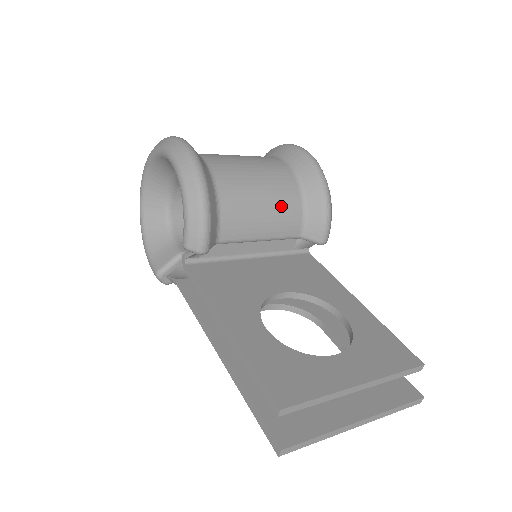
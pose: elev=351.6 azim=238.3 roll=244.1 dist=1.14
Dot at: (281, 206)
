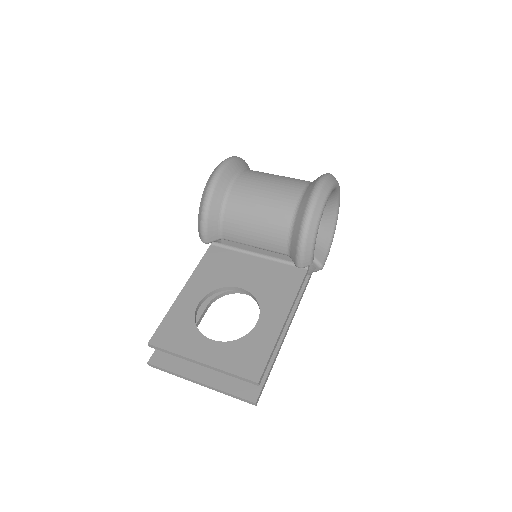
Dot at: (270, 228)
